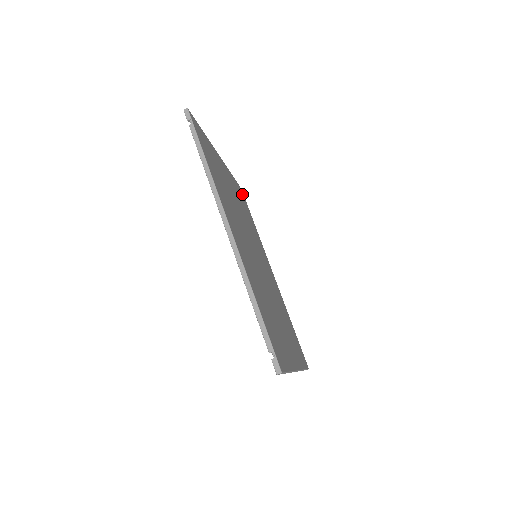
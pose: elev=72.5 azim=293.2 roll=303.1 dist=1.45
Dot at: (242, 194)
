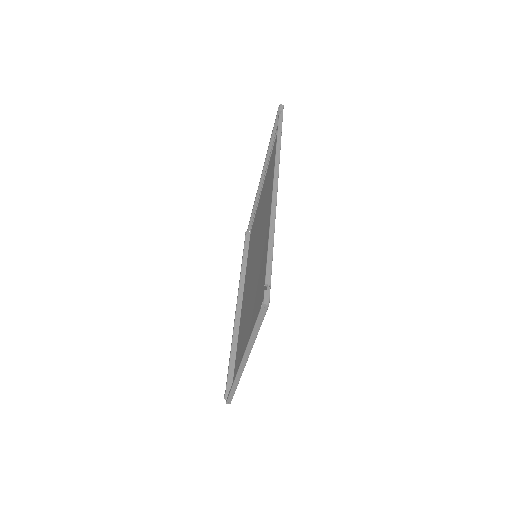
Dot at: occluded
